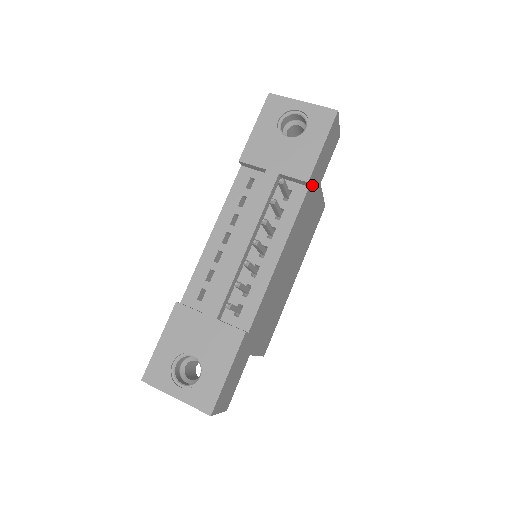
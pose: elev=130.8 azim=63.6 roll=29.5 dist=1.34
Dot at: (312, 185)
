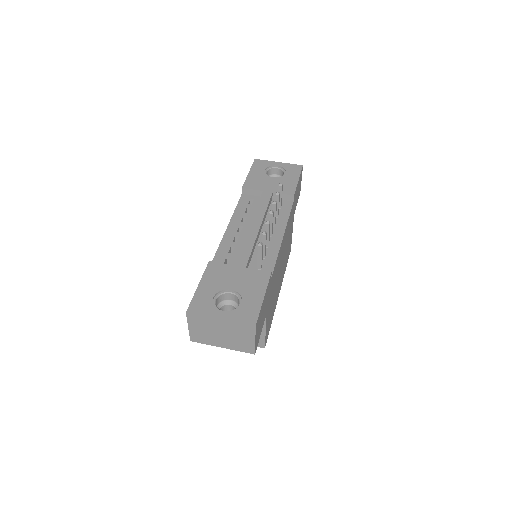
Dot at: (293, 205)
